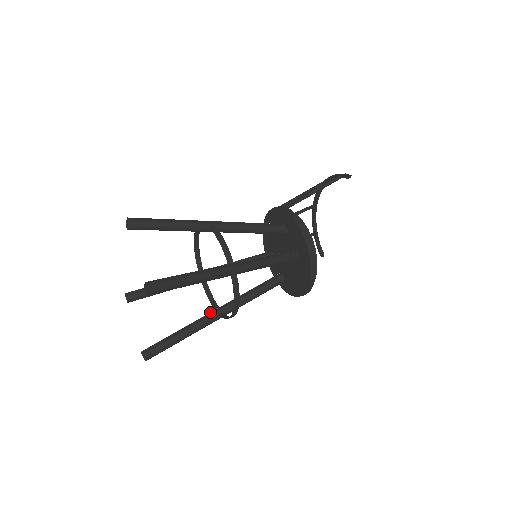
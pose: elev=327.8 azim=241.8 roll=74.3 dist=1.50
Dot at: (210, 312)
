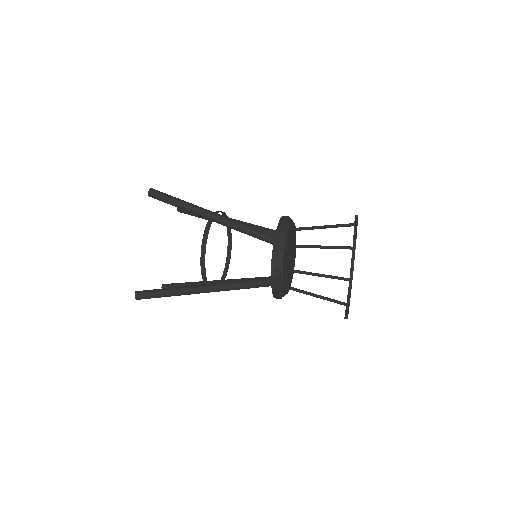
Dot at: occluded
